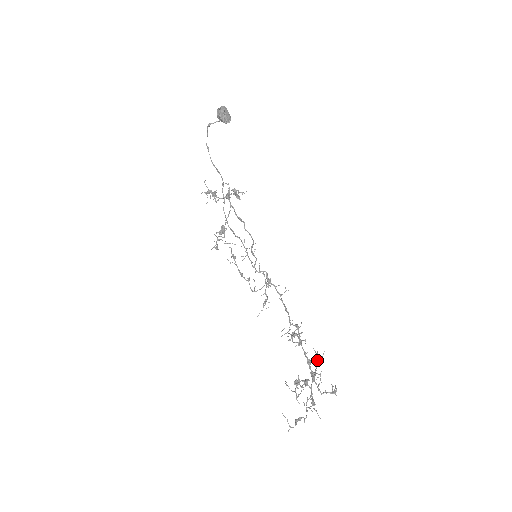
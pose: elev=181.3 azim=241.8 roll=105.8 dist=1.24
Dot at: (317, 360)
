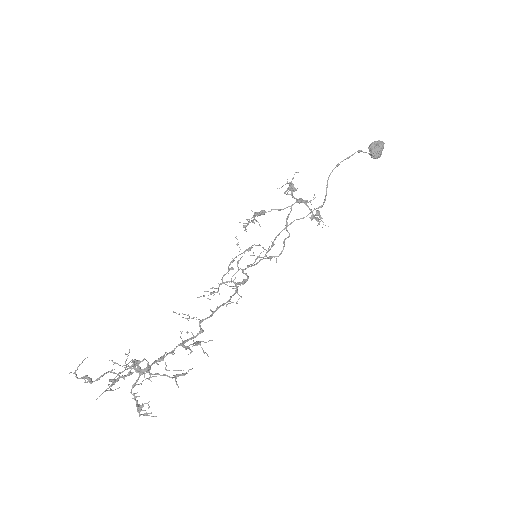
Dot at: (175, 375)
